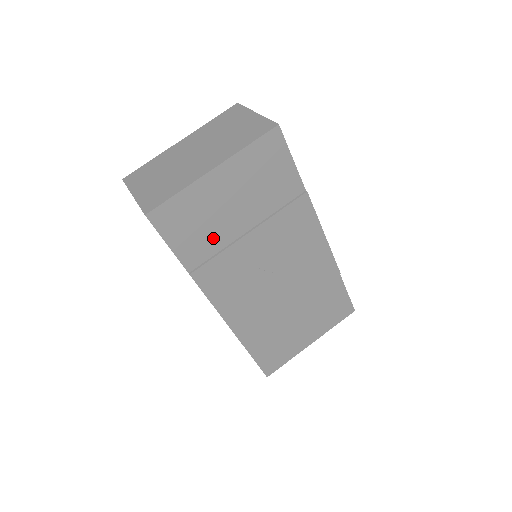
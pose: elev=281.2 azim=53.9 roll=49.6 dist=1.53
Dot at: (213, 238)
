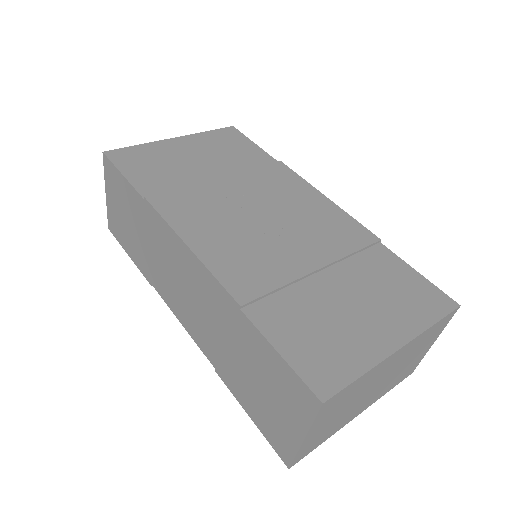
Dot at: (176, 178)
